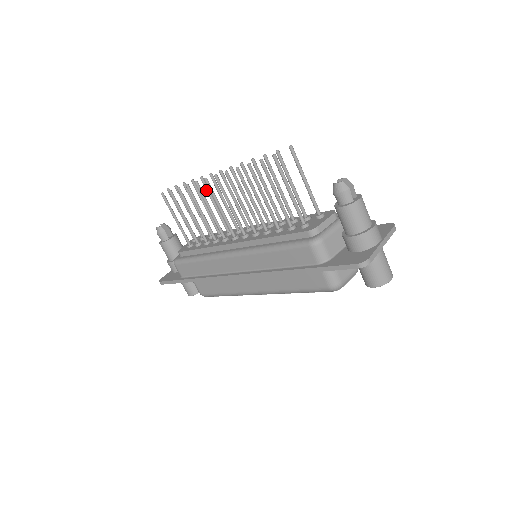
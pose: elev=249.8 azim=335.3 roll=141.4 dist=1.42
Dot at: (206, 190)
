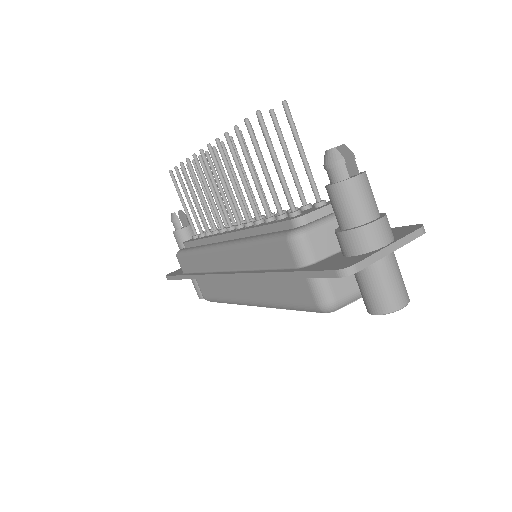
Dot at: (211, 168)
